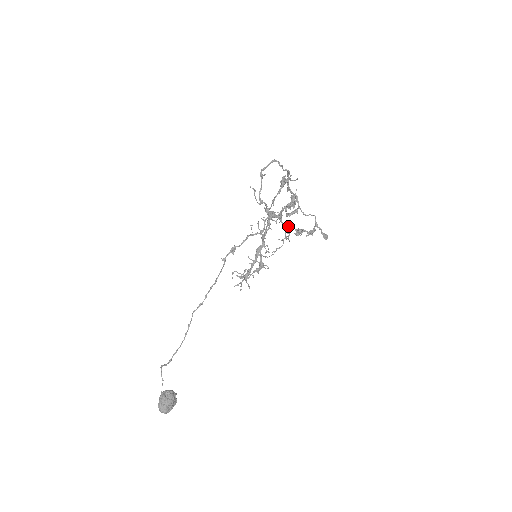
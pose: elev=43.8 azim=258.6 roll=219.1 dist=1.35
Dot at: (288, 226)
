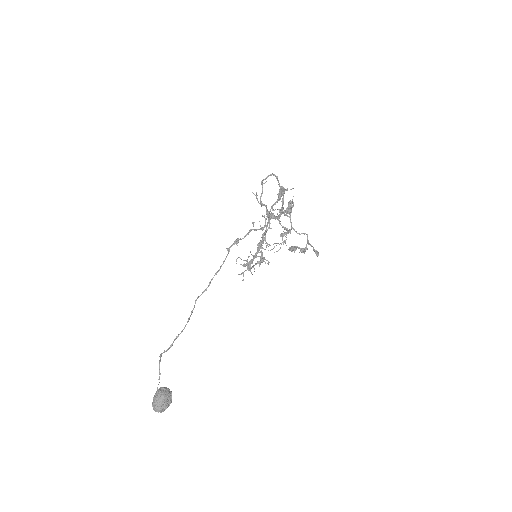
Dot at: (286, 228)
